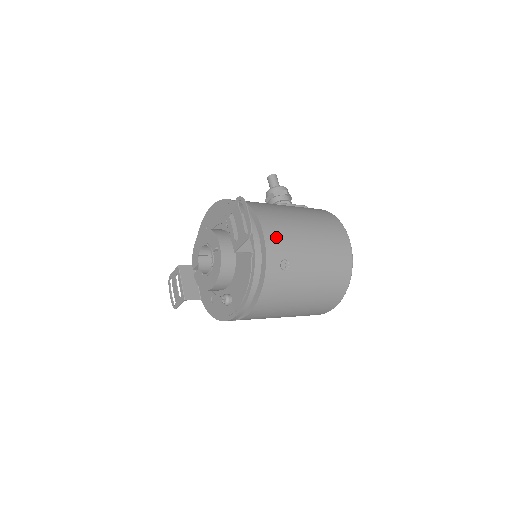
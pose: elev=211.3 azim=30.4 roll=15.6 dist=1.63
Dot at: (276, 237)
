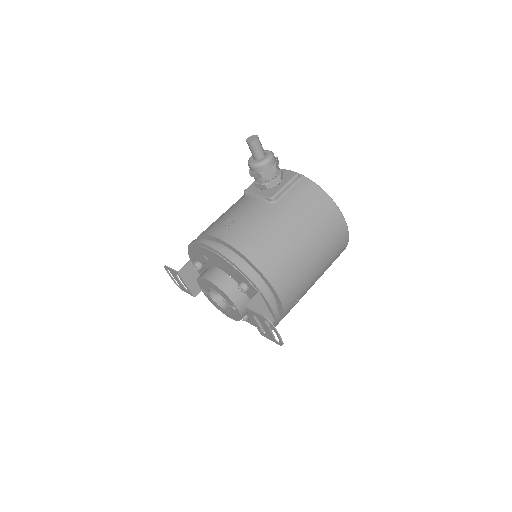
Dot at: (290, 293)
